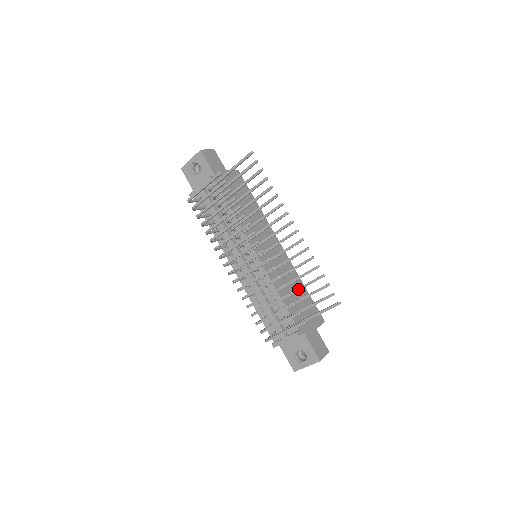
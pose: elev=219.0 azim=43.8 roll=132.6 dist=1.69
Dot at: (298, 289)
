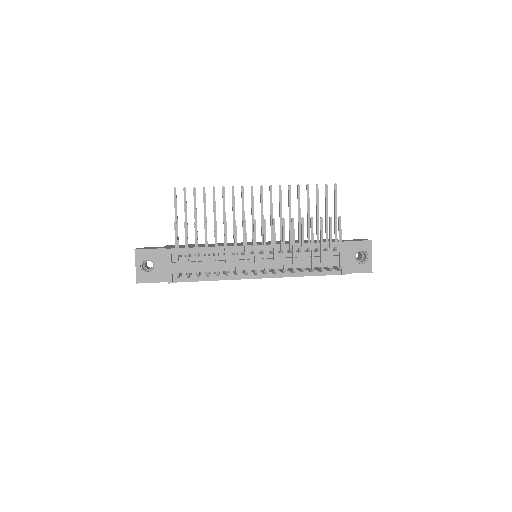
Dot at: (308, 215)
